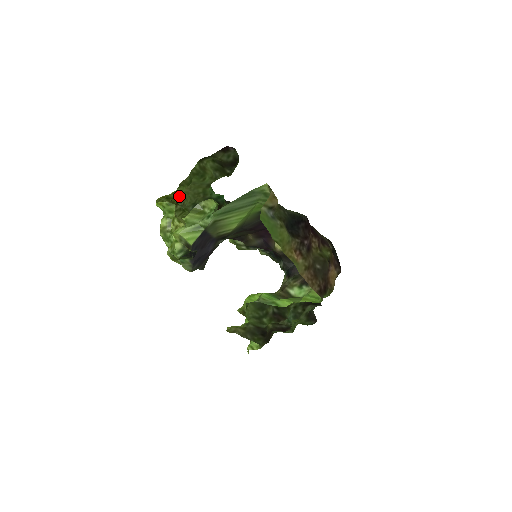
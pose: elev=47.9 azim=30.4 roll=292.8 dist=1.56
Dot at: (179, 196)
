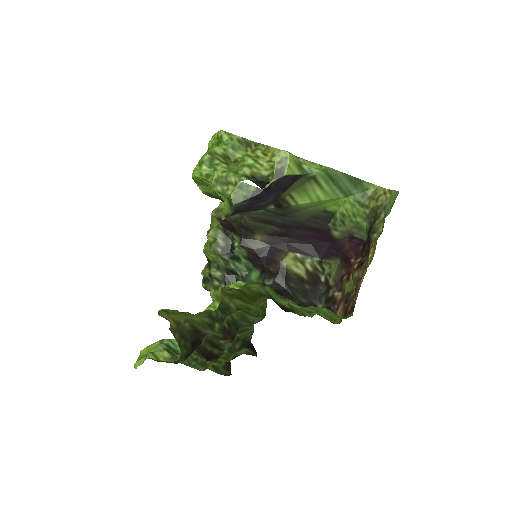
Dot at: occluded
